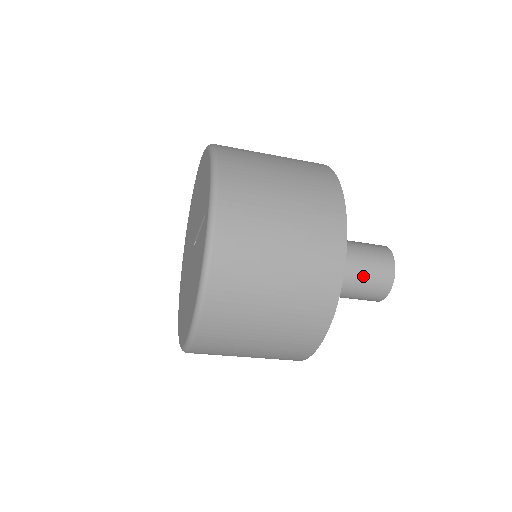
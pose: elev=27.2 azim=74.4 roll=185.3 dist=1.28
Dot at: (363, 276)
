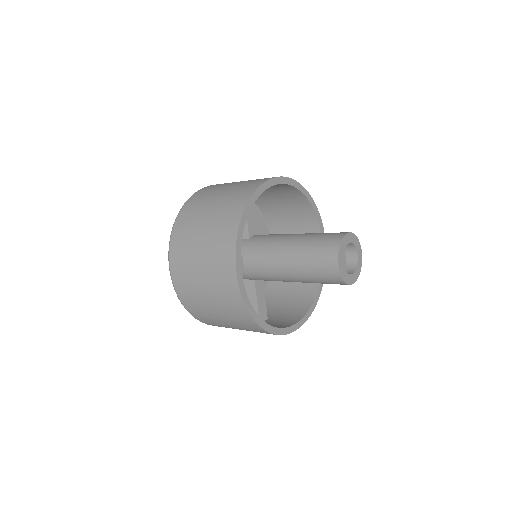
Dot at: (314, 276)
